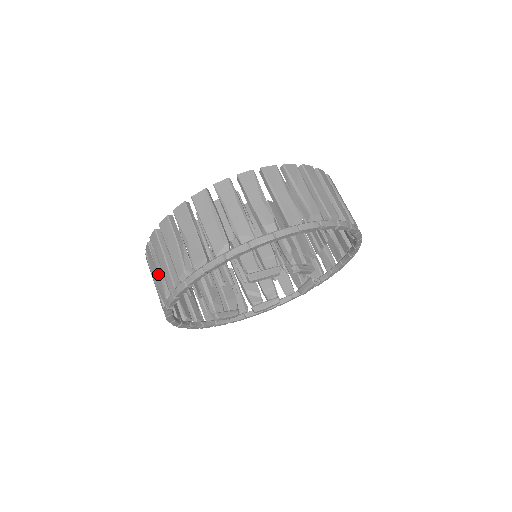
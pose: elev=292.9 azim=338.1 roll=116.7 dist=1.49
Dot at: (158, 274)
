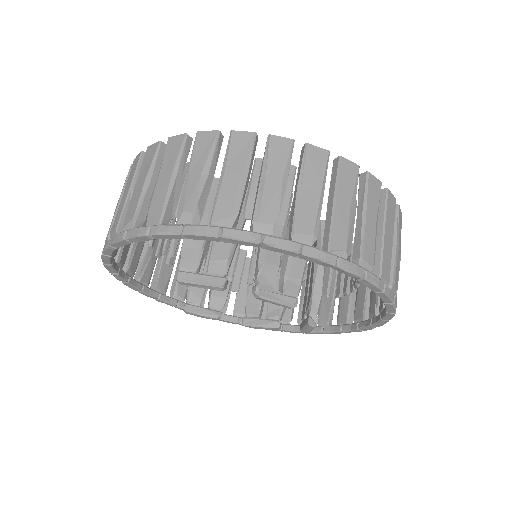
Dot at: occluded
